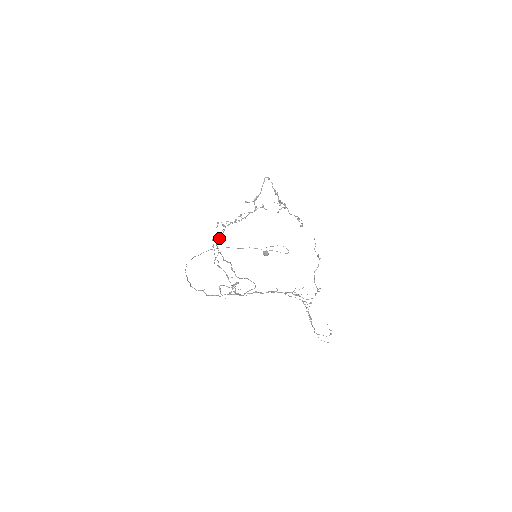
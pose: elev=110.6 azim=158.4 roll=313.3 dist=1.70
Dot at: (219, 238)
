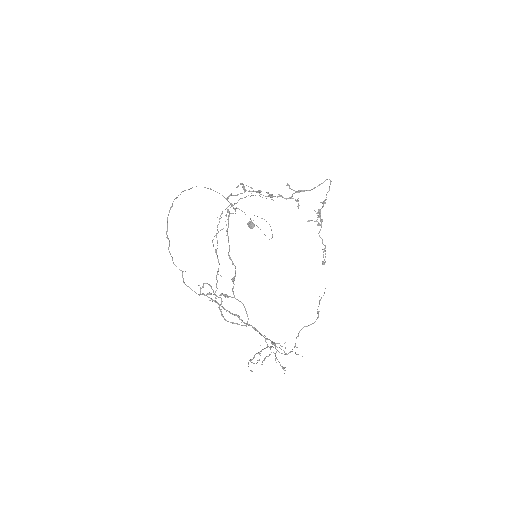
Dot at: occluded
